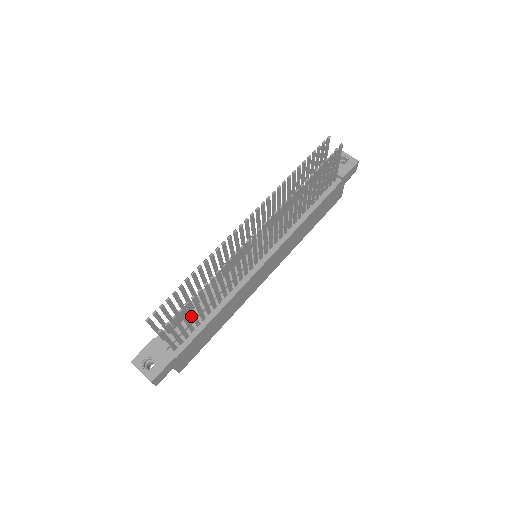
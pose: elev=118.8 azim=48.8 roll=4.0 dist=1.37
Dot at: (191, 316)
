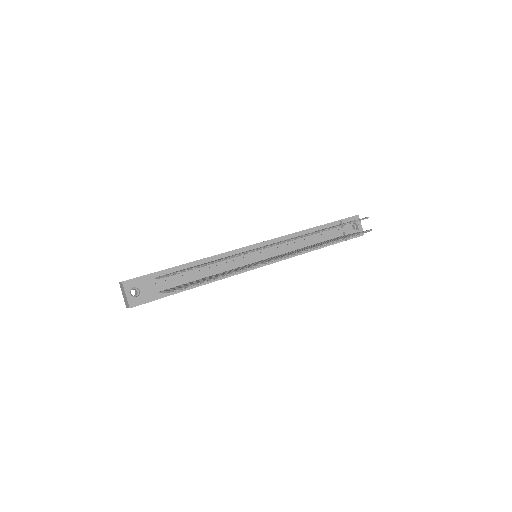
Dot at: occluded
